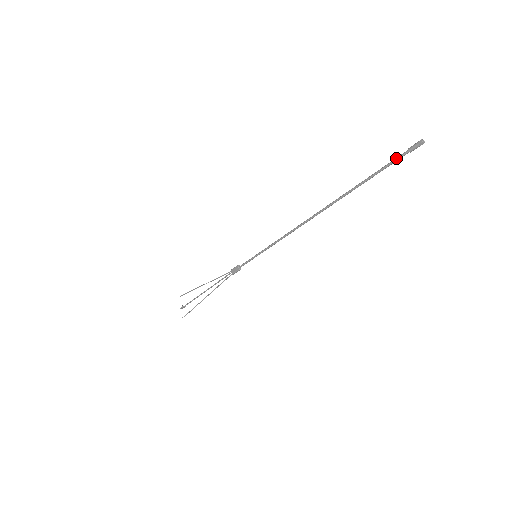
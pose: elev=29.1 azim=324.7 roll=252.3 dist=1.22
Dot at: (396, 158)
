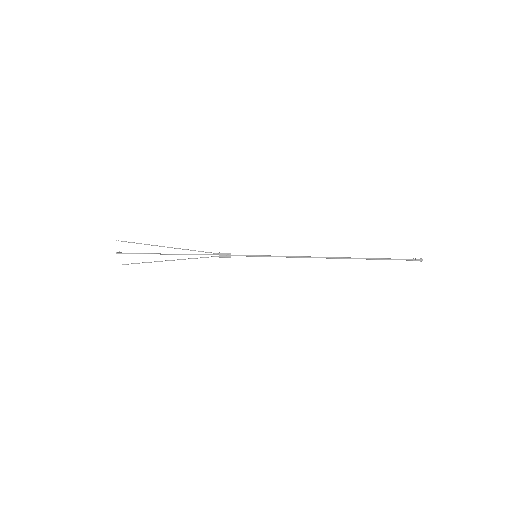
Dot at: (404, 259)
